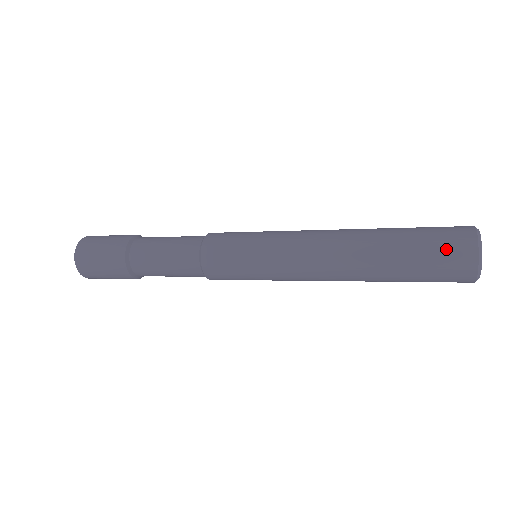
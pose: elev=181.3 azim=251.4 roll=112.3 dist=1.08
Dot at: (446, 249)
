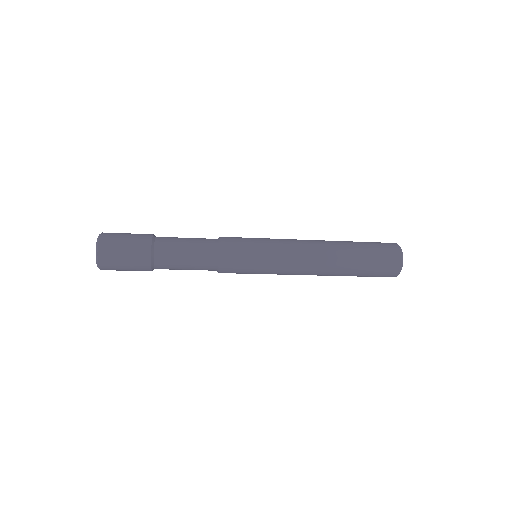
Dot at: (382, 244)
